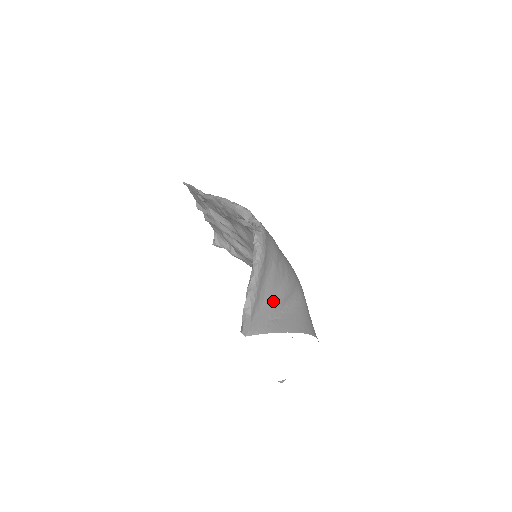
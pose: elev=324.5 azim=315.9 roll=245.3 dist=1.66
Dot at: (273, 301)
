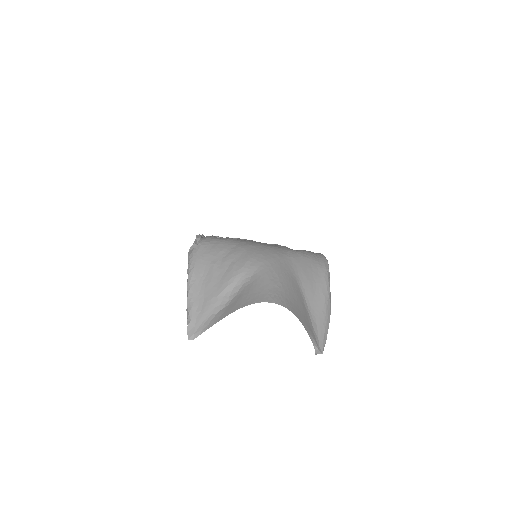
Dot at: (215, 296)
